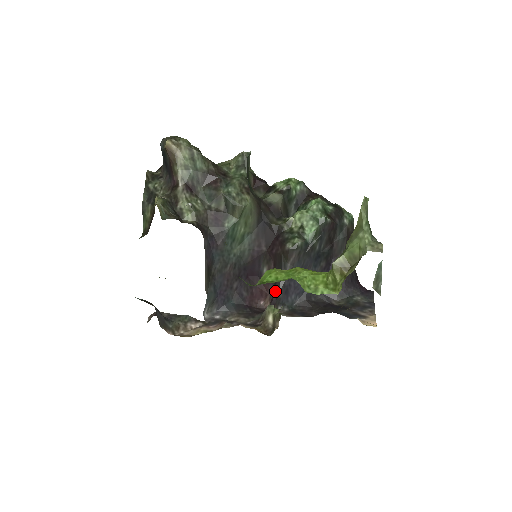
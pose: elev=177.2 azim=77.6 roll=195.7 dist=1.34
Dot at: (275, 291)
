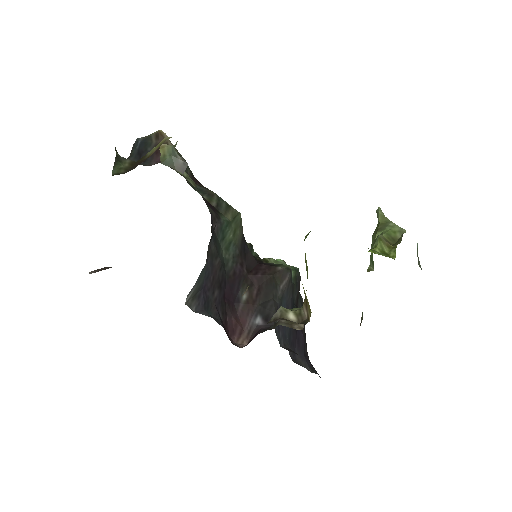
Dot at: (263, 318)
